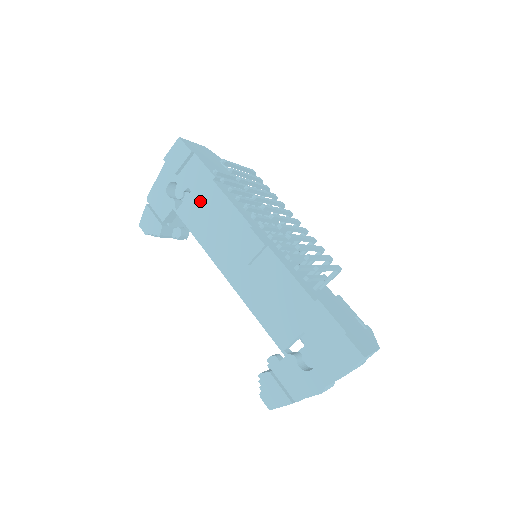
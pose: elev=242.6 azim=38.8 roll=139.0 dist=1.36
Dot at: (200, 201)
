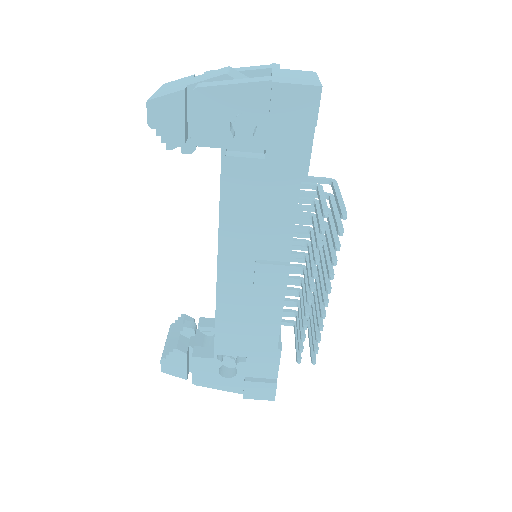
Dot at: (264, 182)
